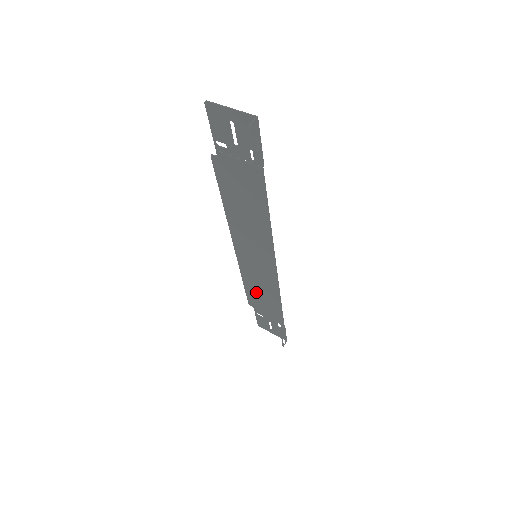
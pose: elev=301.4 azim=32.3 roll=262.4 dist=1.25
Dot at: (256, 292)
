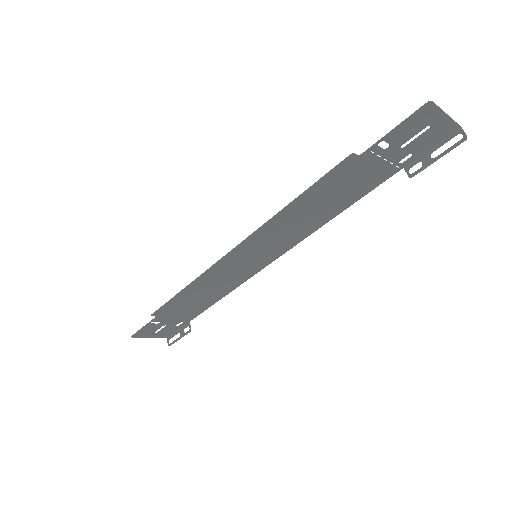
Dot at: (191, 297)
